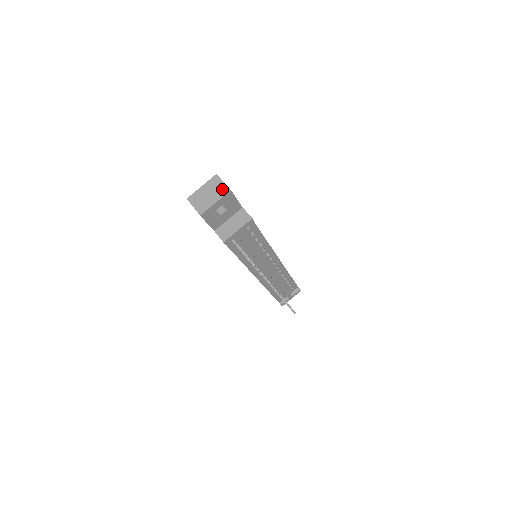
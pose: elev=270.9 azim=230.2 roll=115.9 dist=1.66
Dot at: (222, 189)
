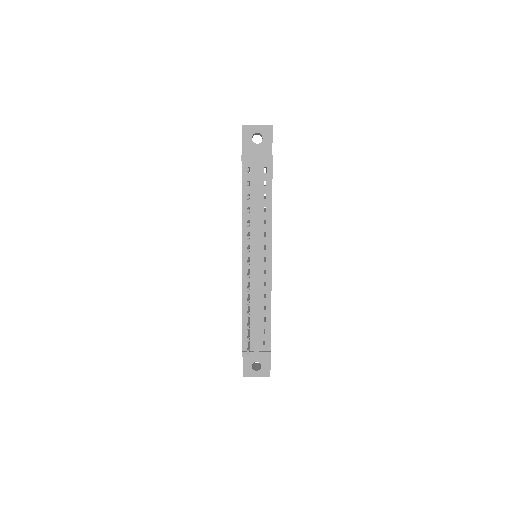
Dot at: occluded
